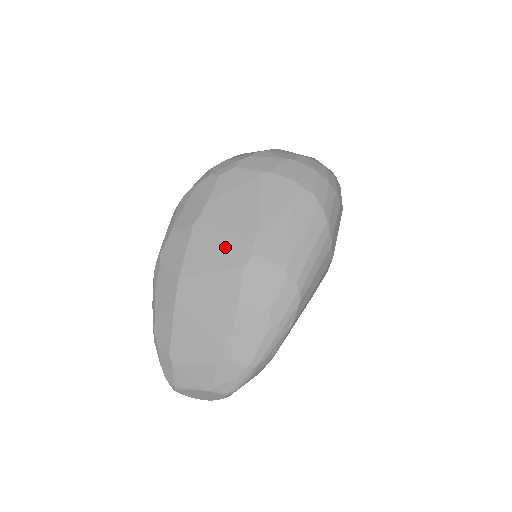
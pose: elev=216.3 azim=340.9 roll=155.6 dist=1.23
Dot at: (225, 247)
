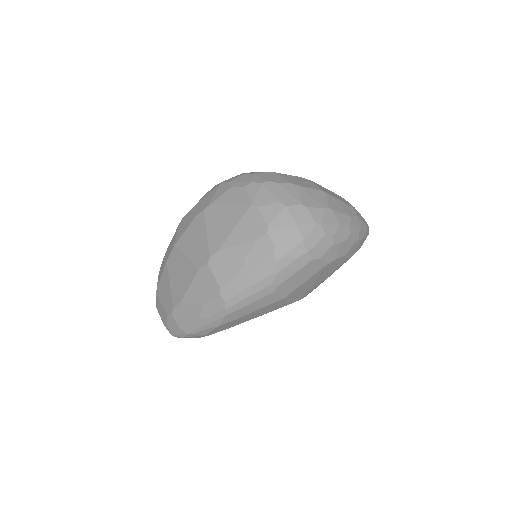
Dot at: (200, 245)
